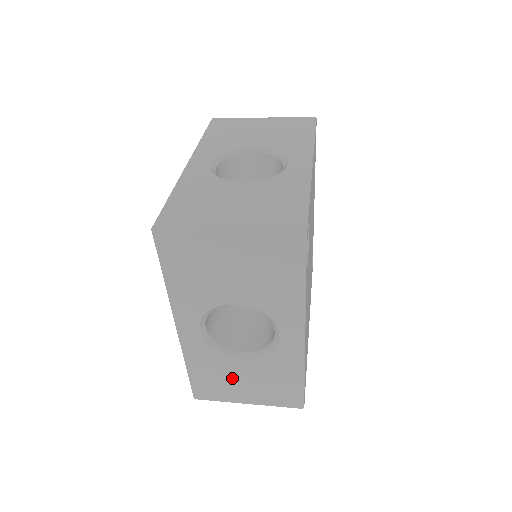
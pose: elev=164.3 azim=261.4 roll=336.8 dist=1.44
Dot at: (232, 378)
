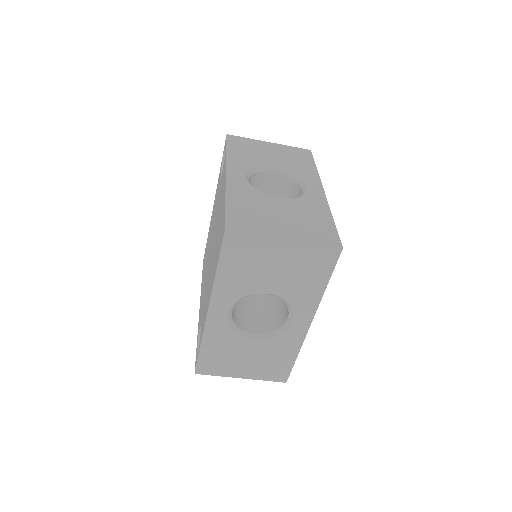
Dot at: (270, 212)
